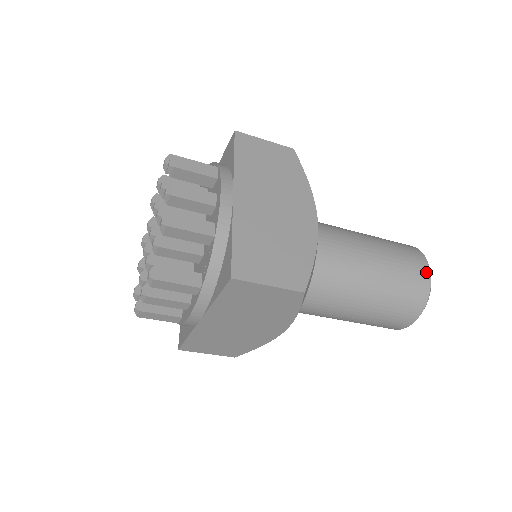
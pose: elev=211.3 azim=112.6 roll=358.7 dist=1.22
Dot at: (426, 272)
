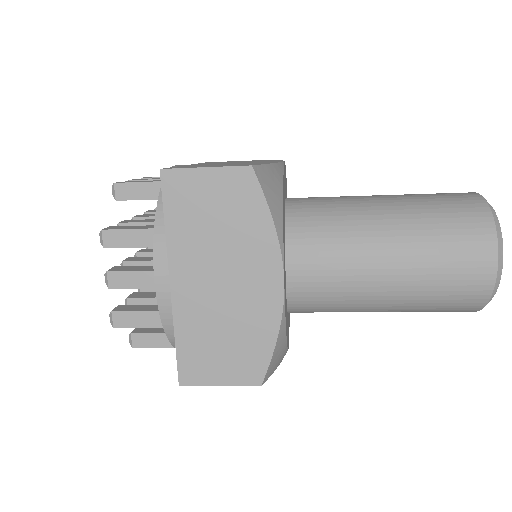
Dot at: (488, 277)
